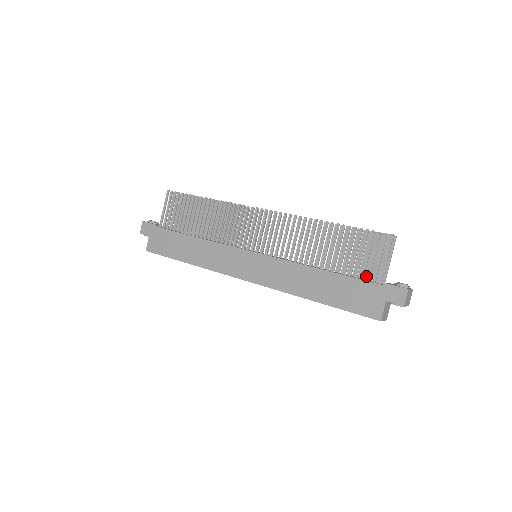
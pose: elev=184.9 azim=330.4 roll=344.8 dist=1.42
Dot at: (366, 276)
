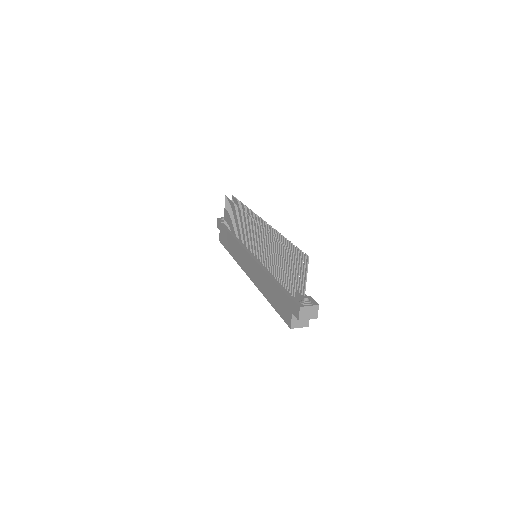
Dot at: (296, 287)
